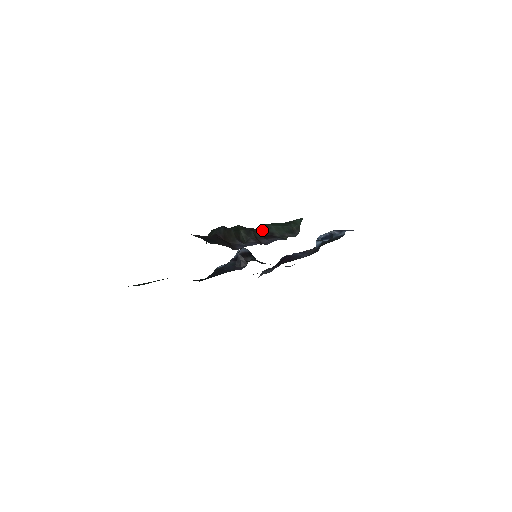
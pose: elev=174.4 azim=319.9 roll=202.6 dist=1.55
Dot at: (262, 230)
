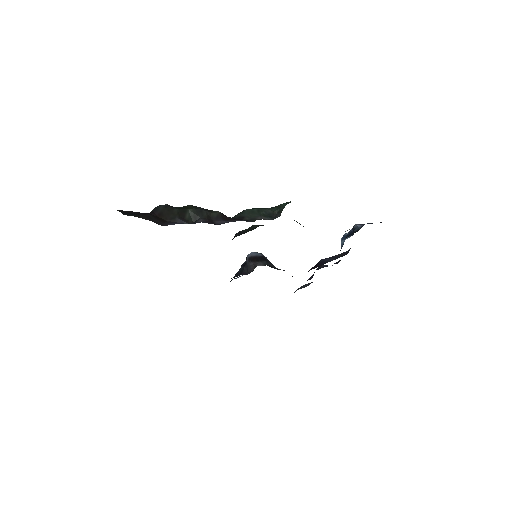
Dot at: occluded
